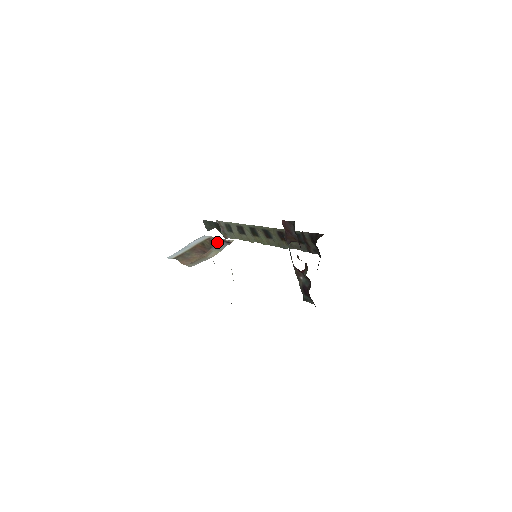
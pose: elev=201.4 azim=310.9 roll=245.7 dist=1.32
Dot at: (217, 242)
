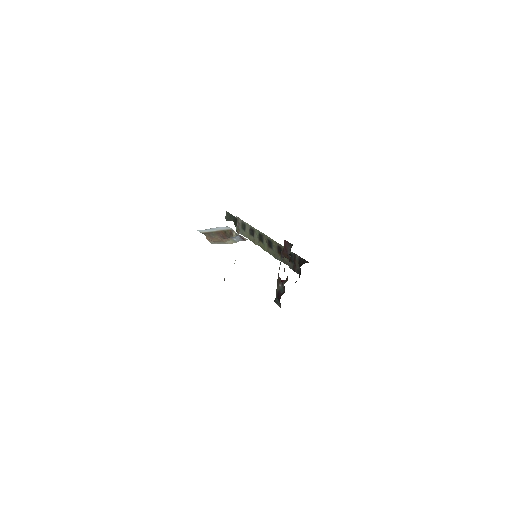
Dot at: (235, 235)
